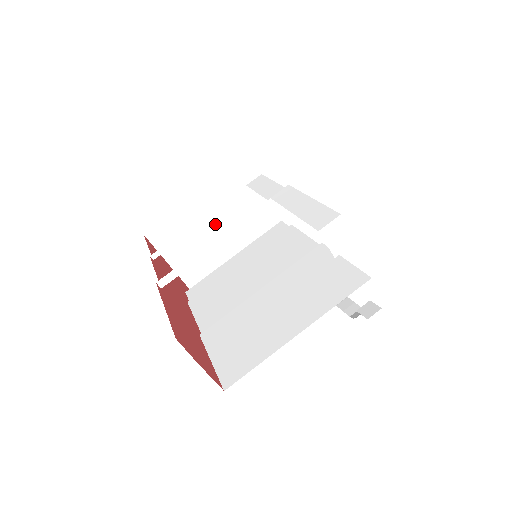
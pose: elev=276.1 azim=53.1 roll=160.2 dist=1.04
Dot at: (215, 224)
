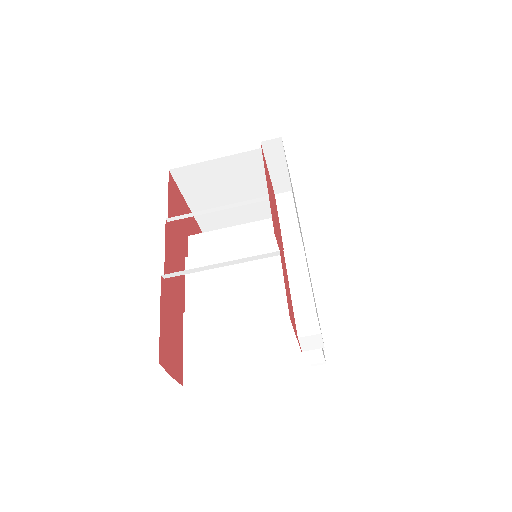
Dot at: (238, 180)
